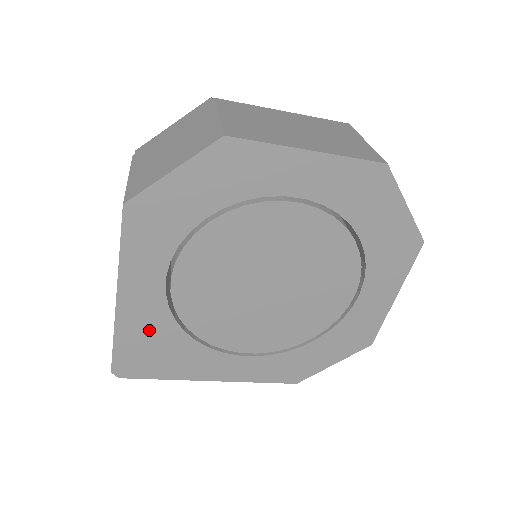
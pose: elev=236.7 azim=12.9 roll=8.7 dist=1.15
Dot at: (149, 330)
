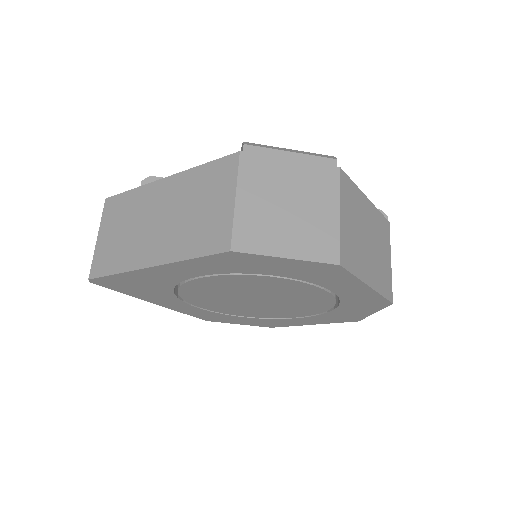
Dot at: (150, 281)
